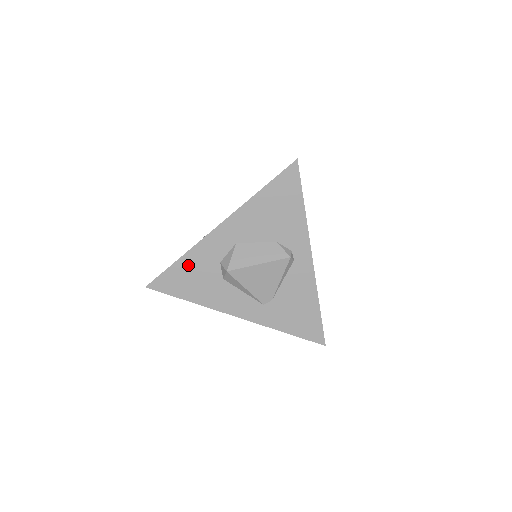
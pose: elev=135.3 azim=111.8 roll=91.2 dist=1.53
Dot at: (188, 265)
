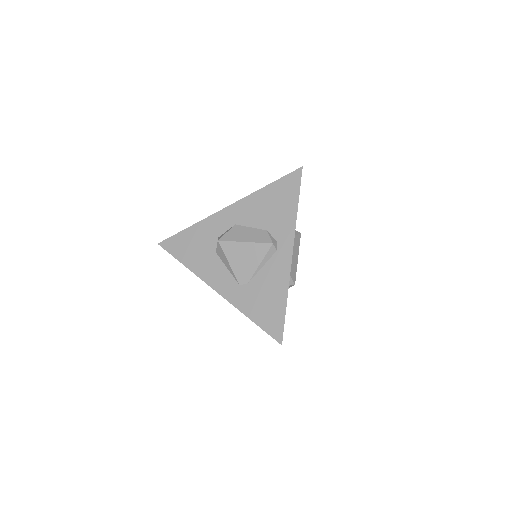
Dot at: (194, 234)
